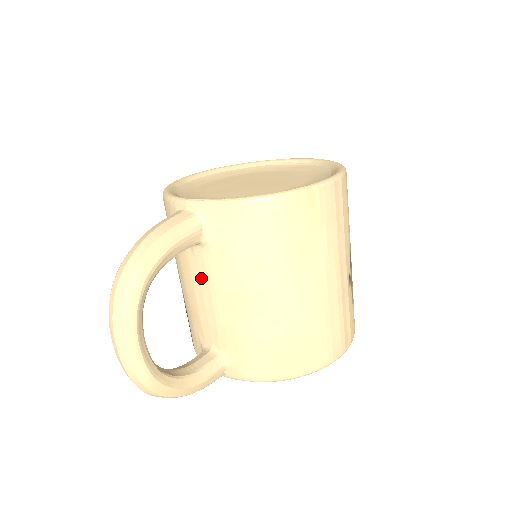
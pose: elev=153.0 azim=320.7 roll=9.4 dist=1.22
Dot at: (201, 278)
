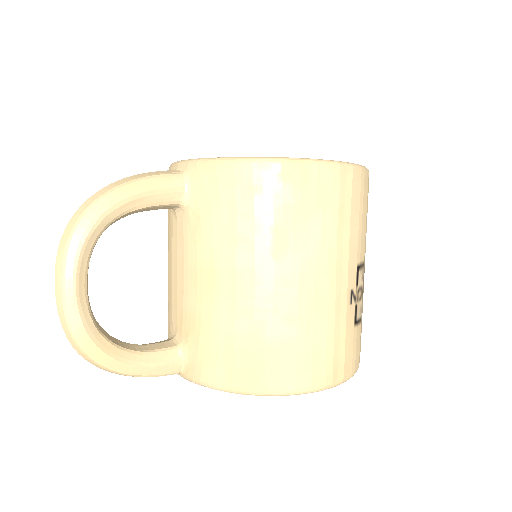
Dot at: (178, 250)
